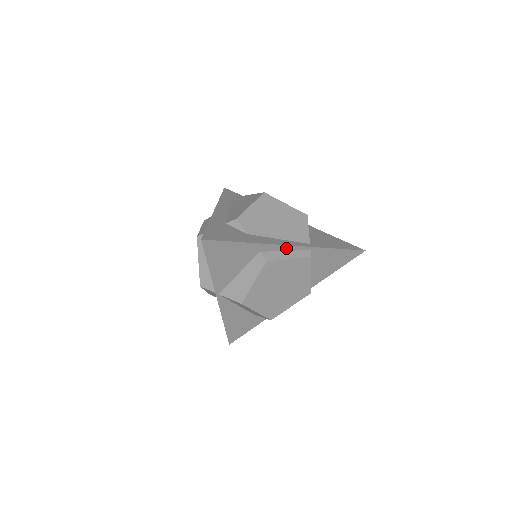
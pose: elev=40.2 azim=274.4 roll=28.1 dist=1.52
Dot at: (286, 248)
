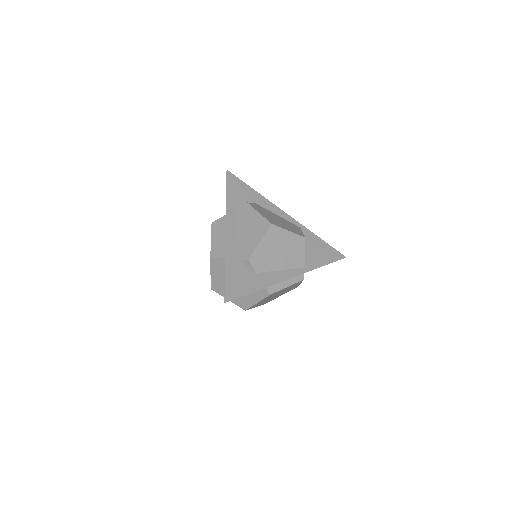
Dot at: (286, 279)
